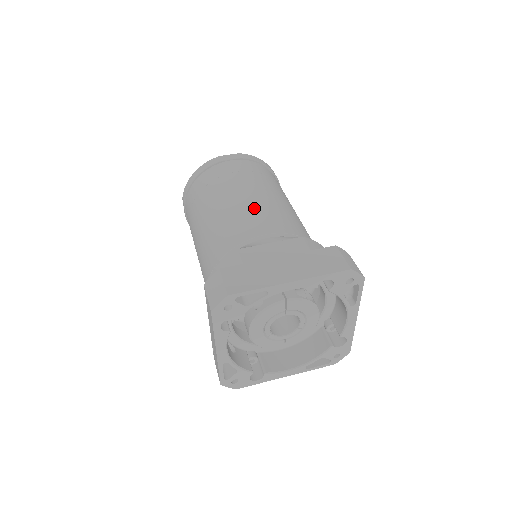
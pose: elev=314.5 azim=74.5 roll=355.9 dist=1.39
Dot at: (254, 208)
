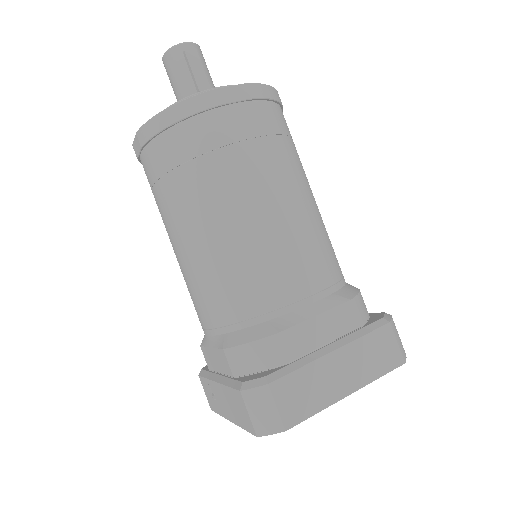
Dot at: (287, 238)
